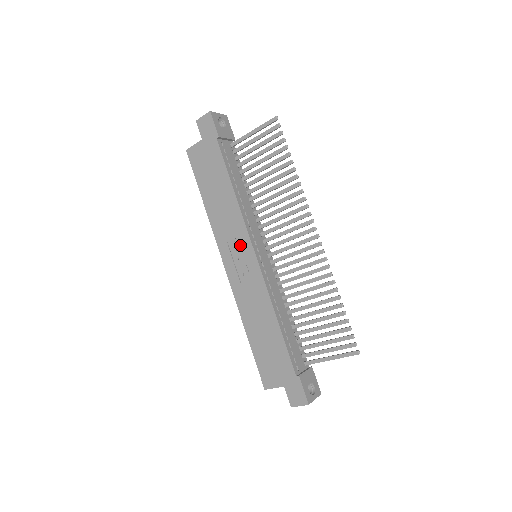
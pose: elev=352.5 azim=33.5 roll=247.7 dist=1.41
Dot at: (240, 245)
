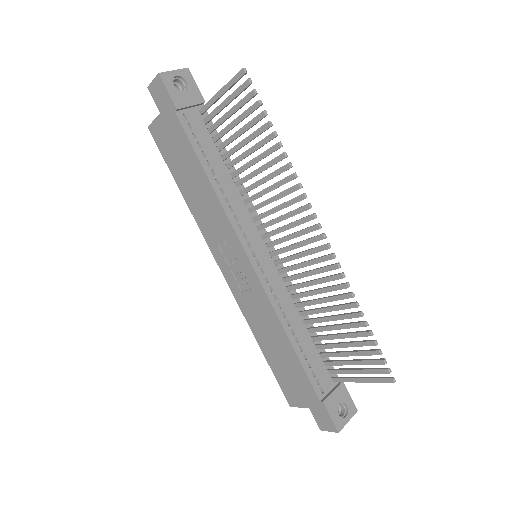
Dot at: (231, 248)
